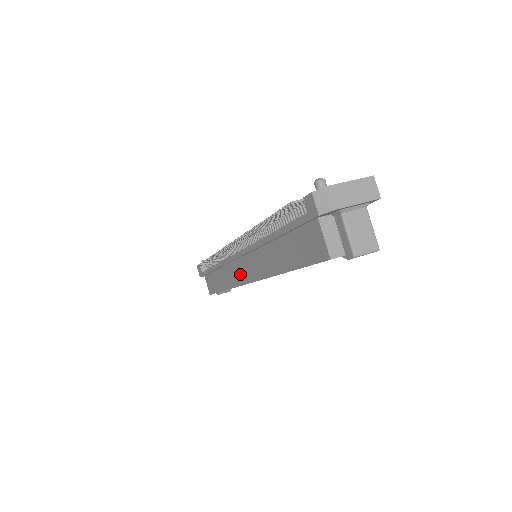
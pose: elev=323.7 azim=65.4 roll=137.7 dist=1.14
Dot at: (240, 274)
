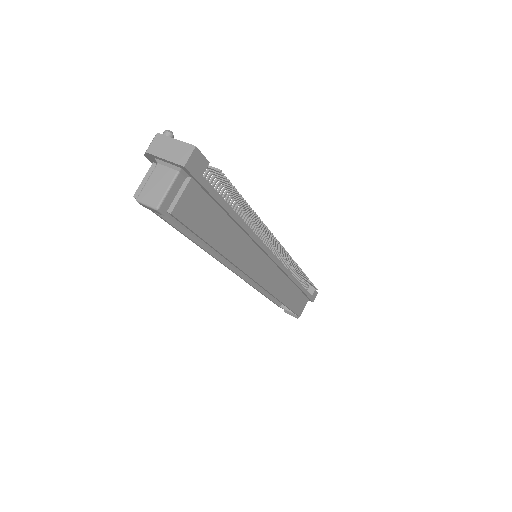
Dot at: occluded
